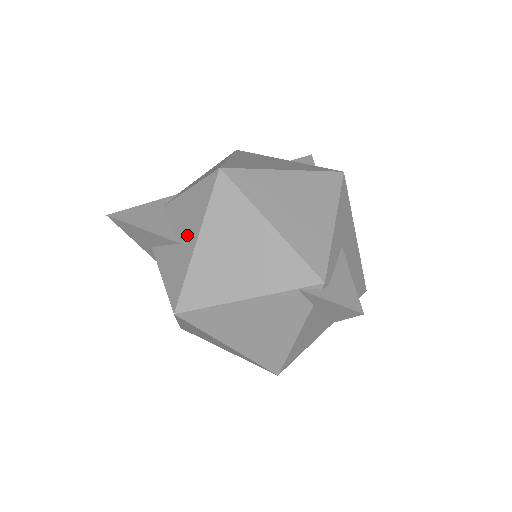
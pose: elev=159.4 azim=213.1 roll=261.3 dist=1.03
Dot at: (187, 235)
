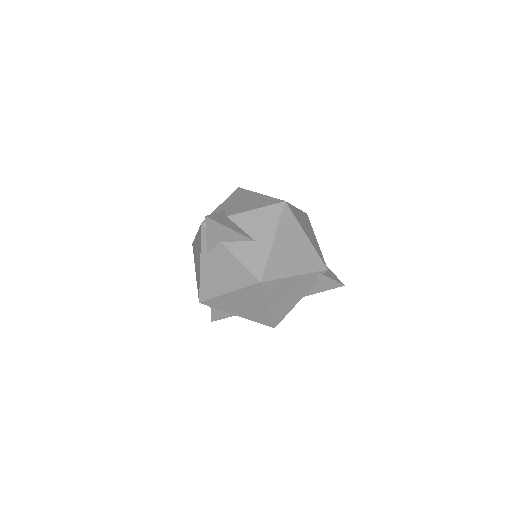
Dot at: (262, 236)
